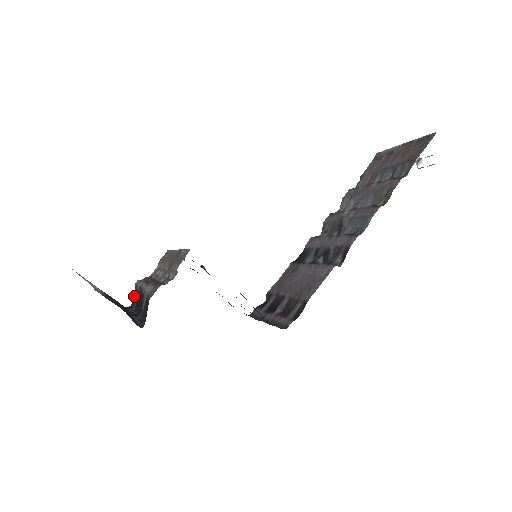
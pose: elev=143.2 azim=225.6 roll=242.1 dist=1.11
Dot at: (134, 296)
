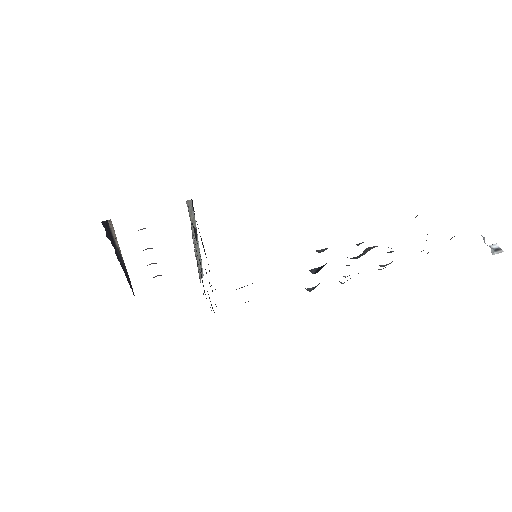
Dot at: occluded
